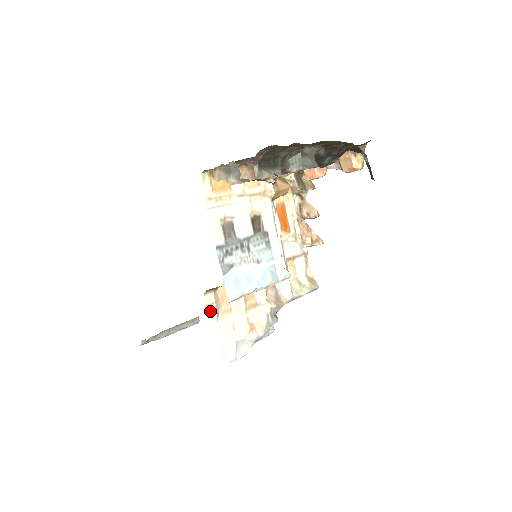
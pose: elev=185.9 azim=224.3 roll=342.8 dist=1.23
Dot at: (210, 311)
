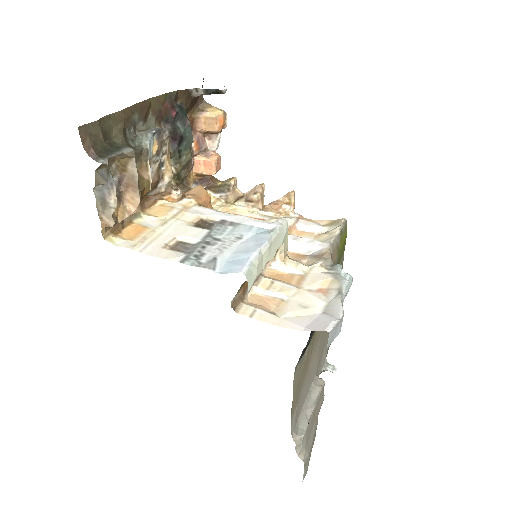
Dot at: (260, 318)
